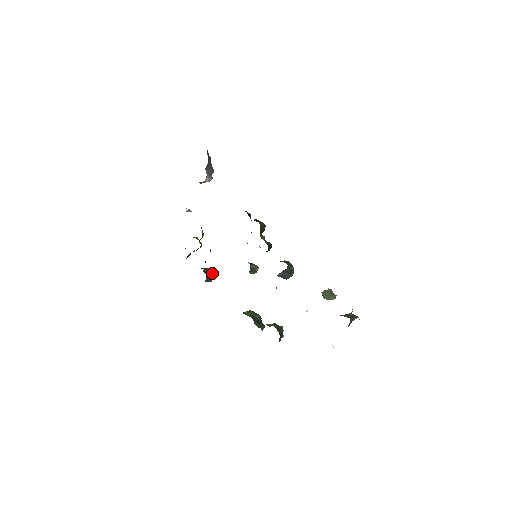
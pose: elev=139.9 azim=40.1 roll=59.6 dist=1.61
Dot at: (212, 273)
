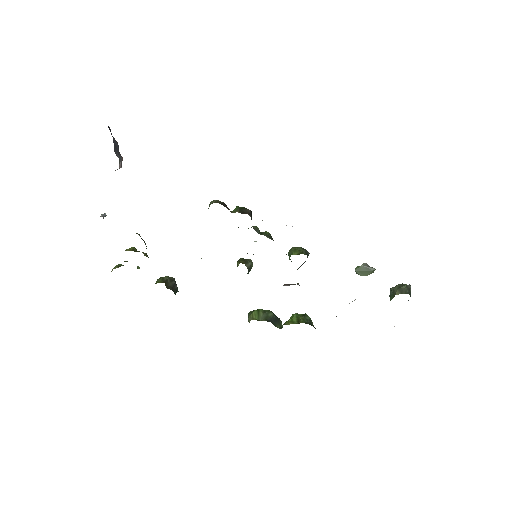
Dot at: (174, 282)
